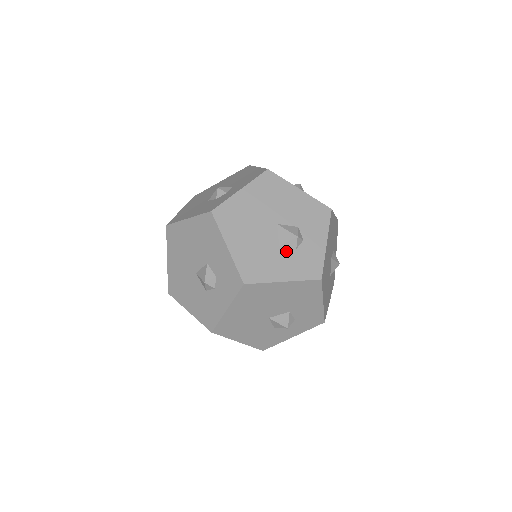
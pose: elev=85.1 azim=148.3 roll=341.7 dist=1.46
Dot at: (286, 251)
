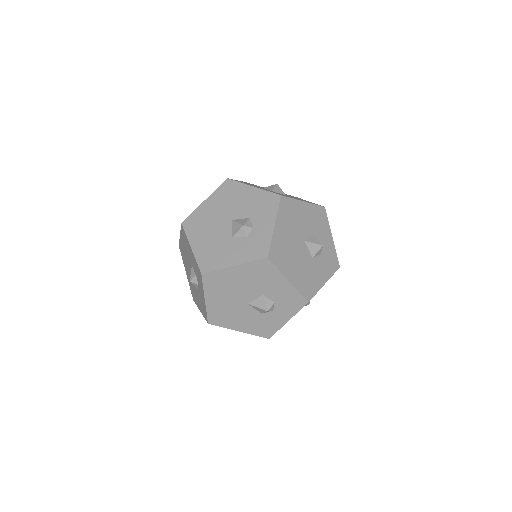
Dot at: (238, 240)
